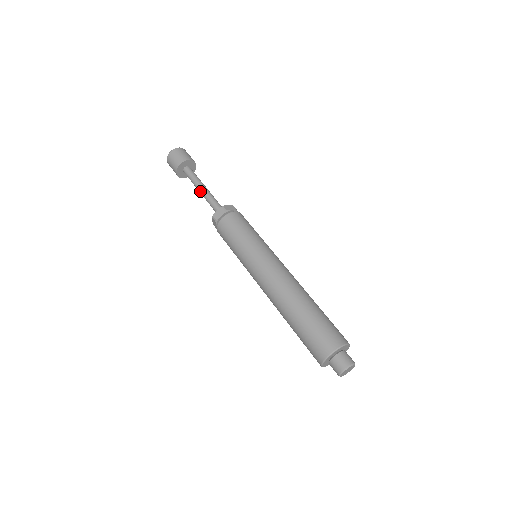
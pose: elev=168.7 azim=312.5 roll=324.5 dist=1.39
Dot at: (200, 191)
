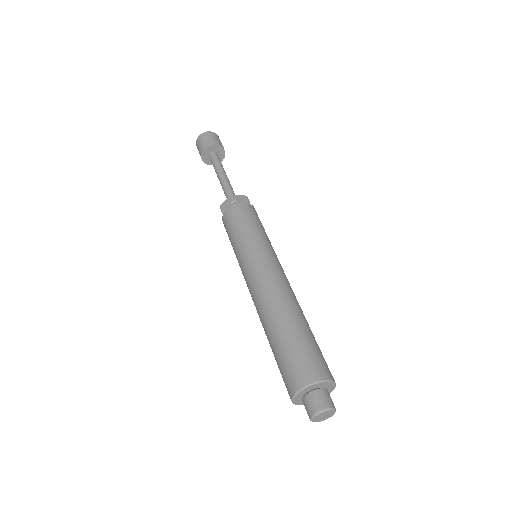
Dot at: (219, 179)
